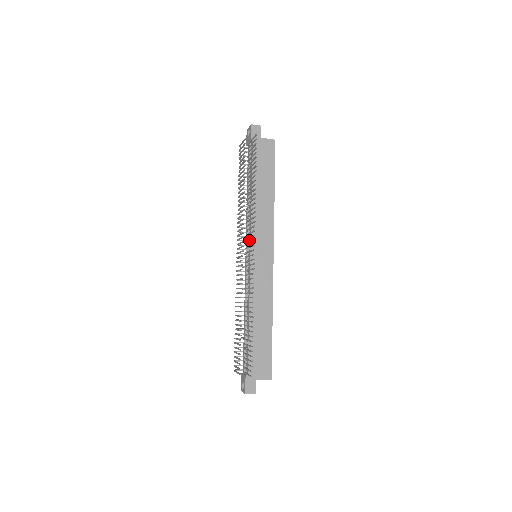
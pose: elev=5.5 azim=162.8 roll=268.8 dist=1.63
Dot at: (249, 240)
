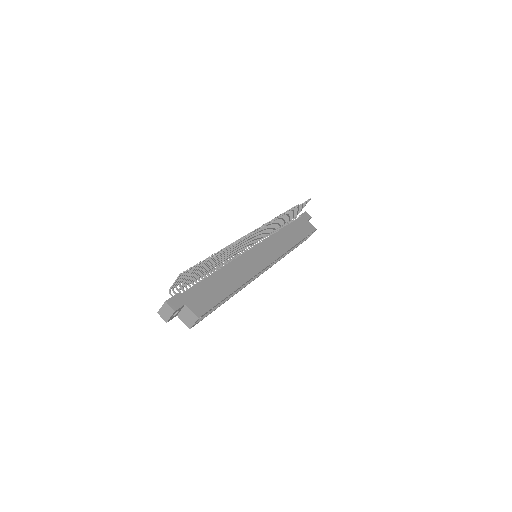
Dot at: occluded
